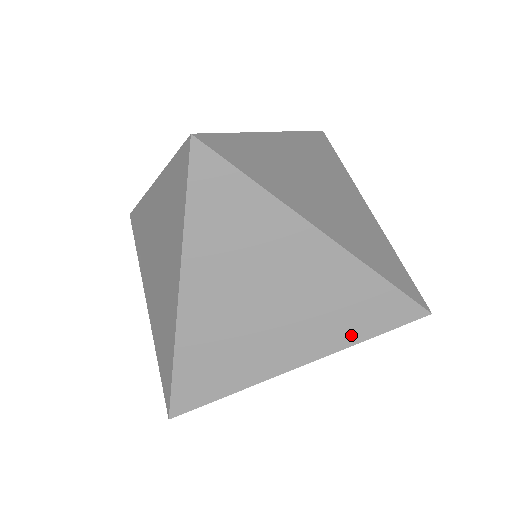
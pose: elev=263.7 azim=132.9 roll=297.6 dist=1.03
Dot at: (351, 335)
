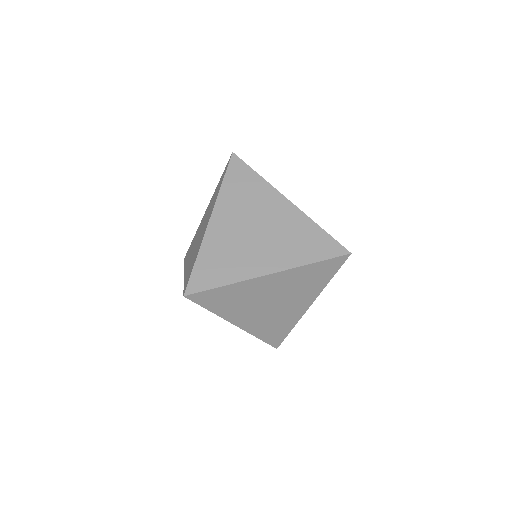
Dot at: (321, 284)
